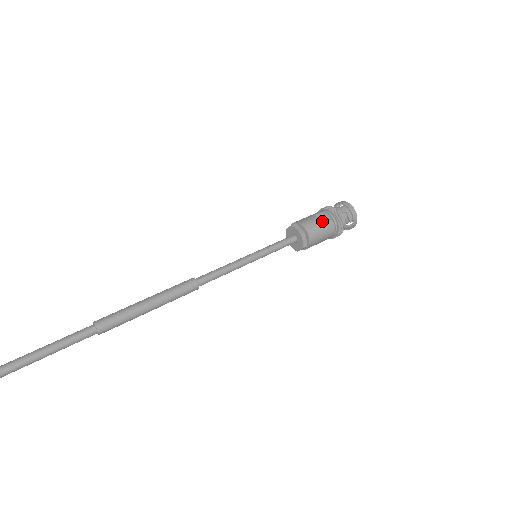
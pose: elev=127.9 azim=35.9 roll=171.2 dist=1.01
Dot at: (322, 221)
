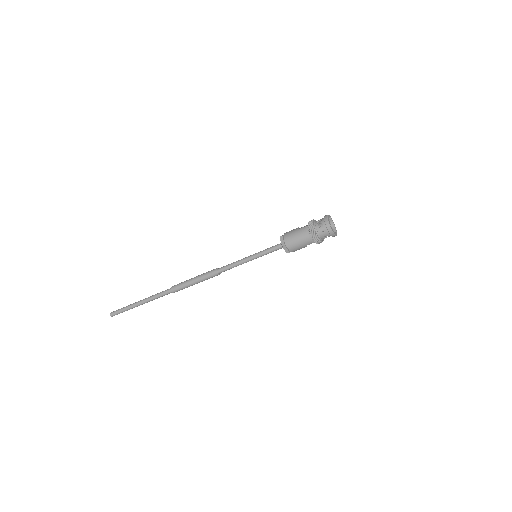
Dot at: (299, 228)
